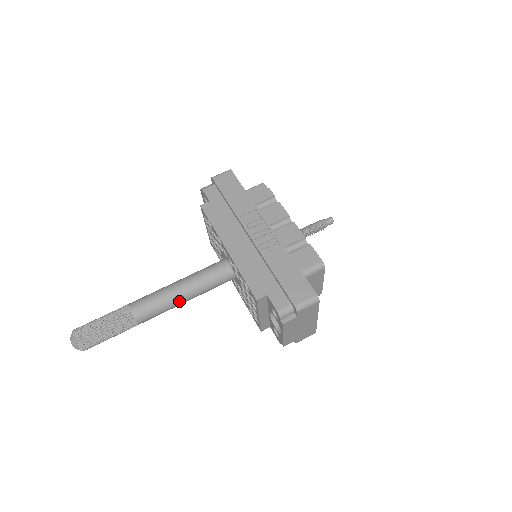
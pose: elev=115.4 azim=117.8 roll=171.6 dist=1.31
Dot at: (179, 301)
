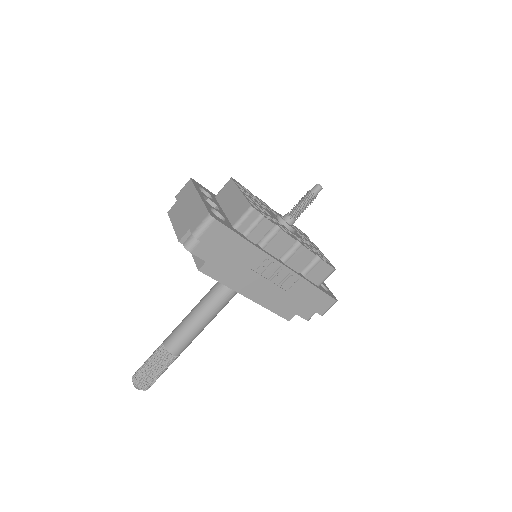
Dot at: occluded
